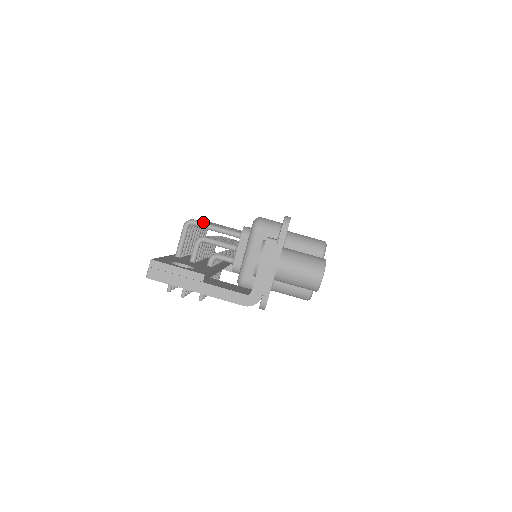
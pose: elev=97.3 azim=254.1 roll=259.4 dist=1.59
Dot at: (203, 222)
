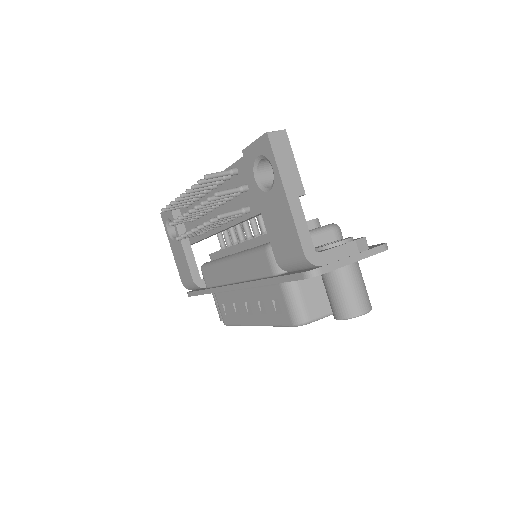
Dot at: occluded
